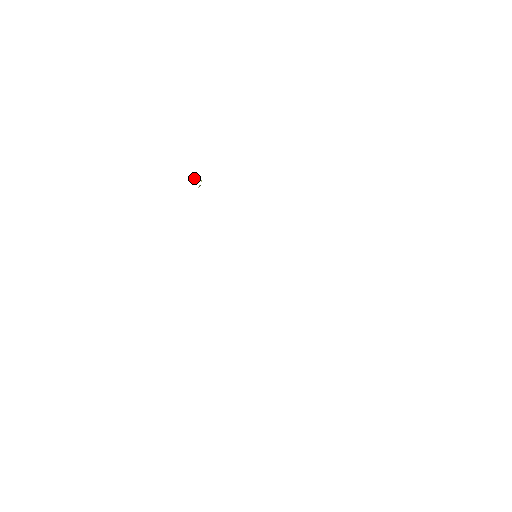
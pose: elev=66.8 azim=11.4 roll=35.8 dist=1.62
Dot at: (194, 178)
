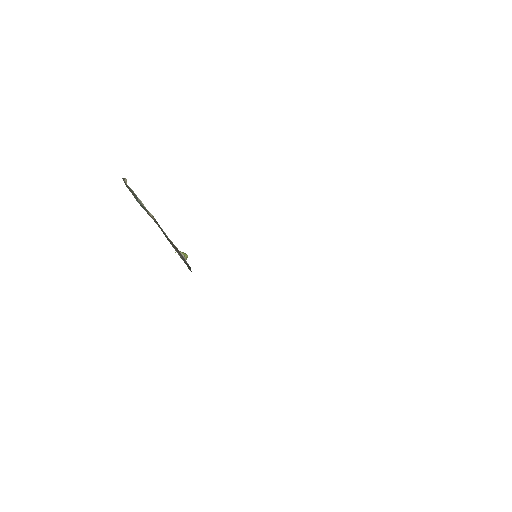
Dot at: occluded
